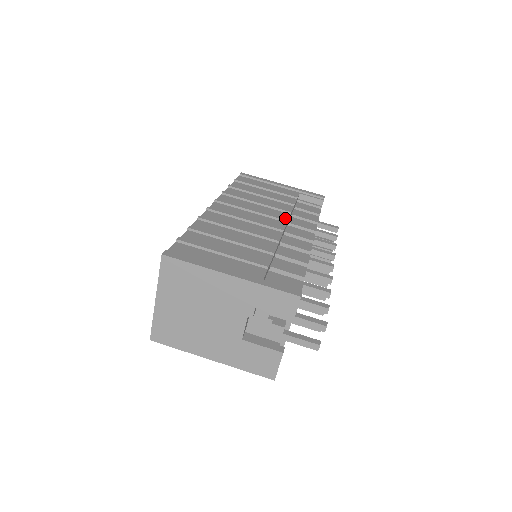
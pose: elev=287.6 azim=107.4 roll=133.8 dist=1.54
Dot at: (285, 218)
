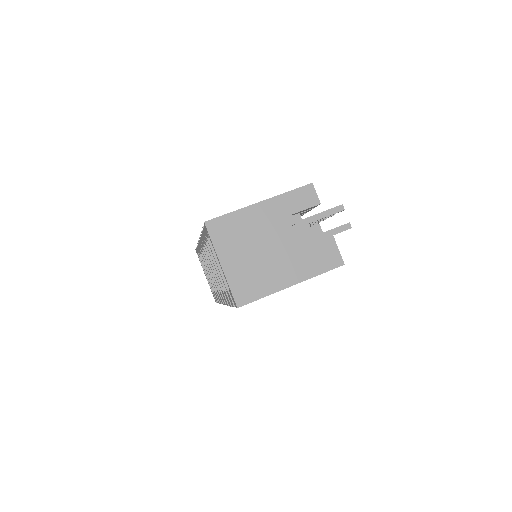
Dot at: occluded
